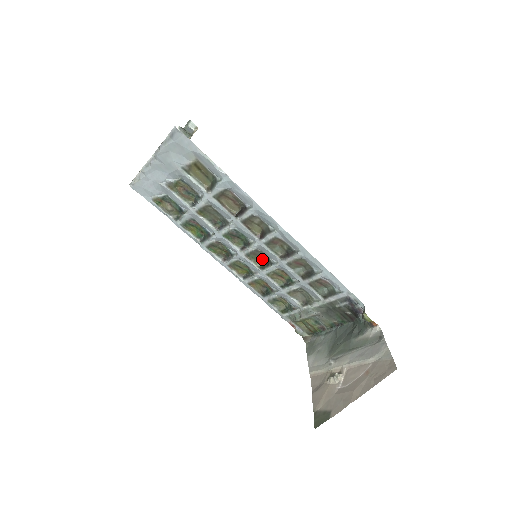
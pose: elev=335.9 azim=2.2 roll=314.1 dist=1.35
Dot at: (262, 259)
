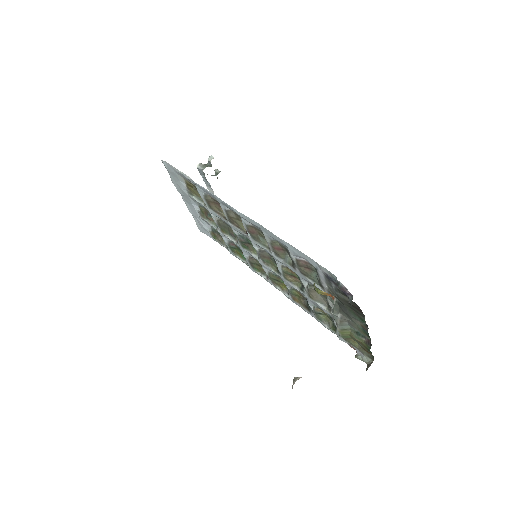
Dot at: (273, 261)
